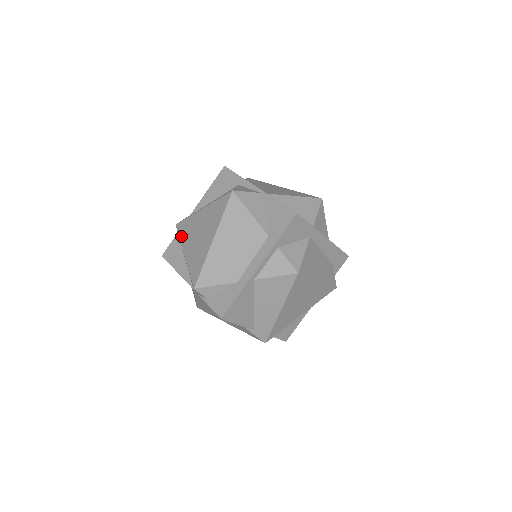
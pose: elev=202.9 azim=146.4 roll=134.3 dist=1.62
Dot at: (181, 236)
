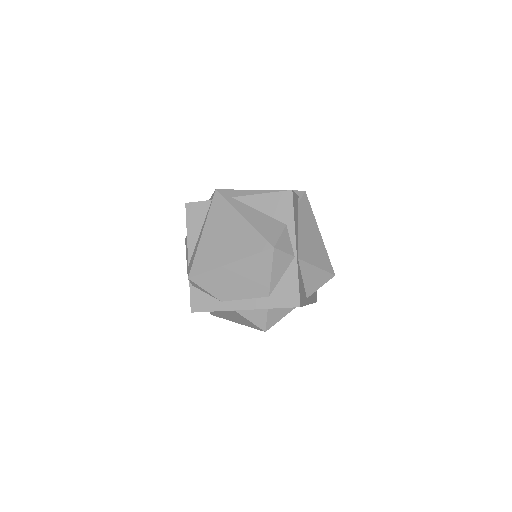
Dot at: (211, 211)
